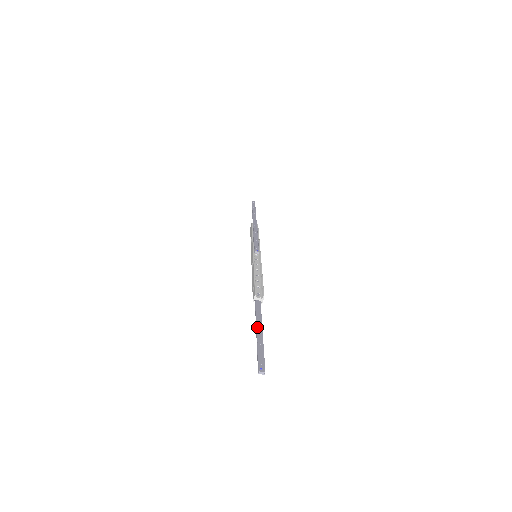
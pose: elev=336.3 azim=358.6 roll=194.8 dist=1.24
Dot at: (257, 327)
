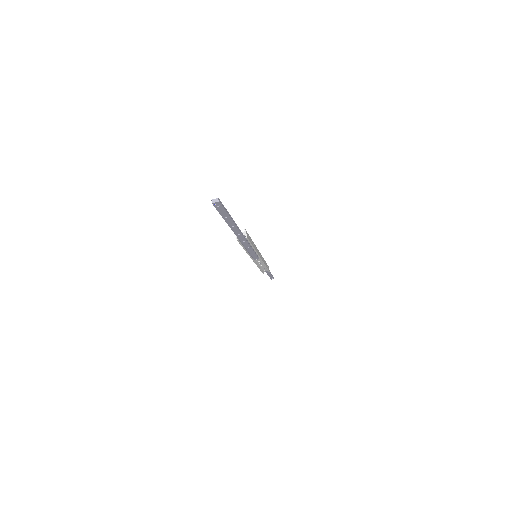
Dot at: (229, 223)
